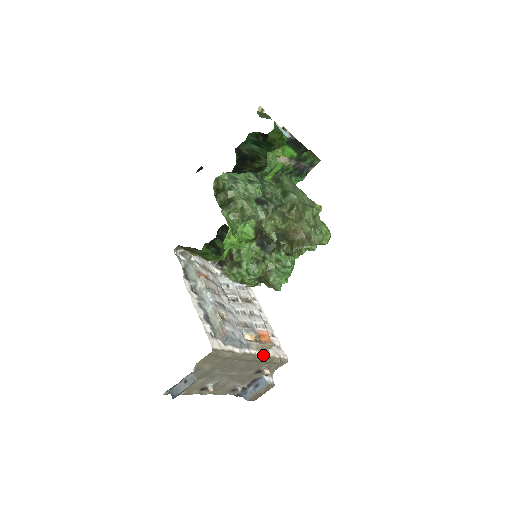
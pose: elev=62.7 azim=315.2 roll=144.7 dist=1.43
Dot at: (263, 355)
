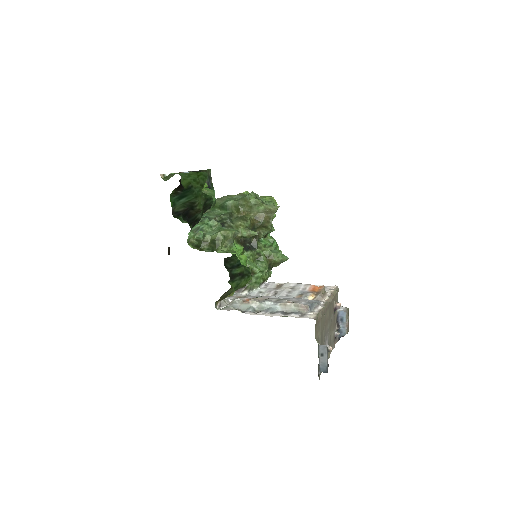
Dot at: (329, 297)
